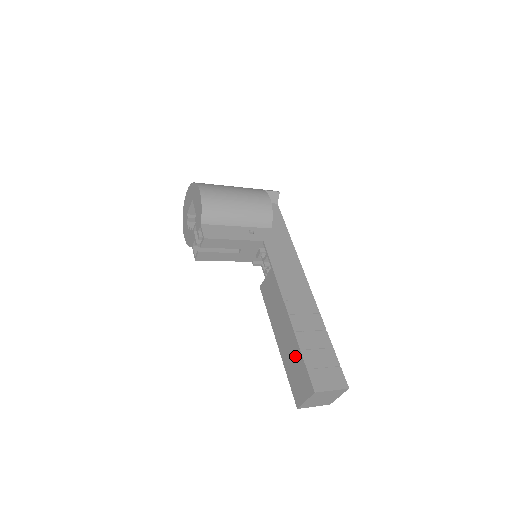
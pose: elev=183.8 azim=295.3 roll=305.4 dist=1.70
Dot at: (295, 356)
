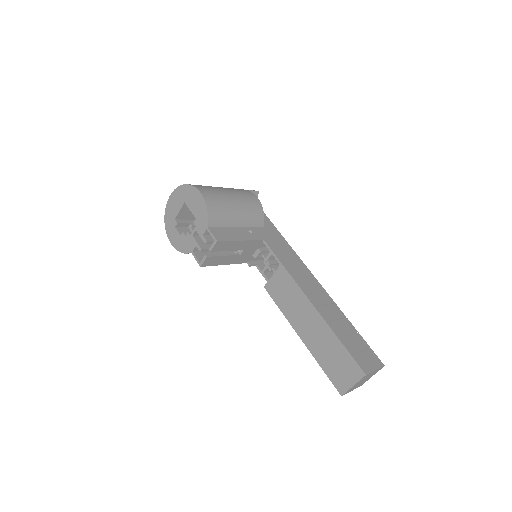
Dot at: (331, 346)
